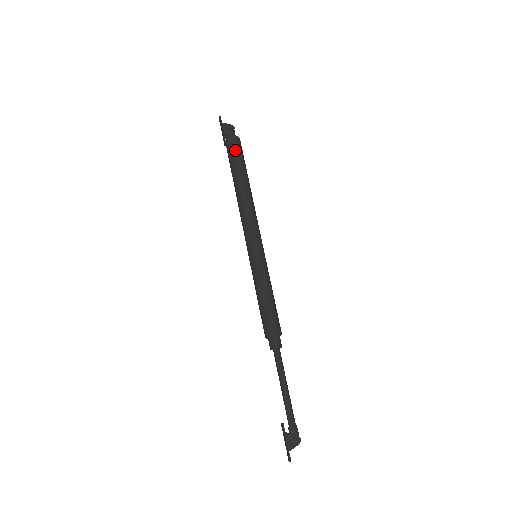
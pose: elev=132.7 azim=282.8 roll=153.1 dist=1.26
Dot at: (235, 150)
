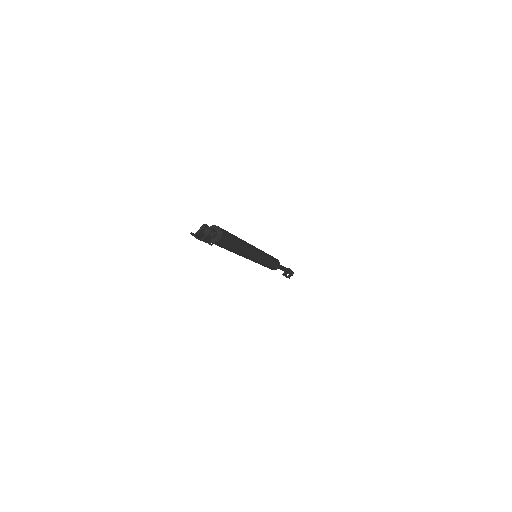
Dot at: (226, 243)
